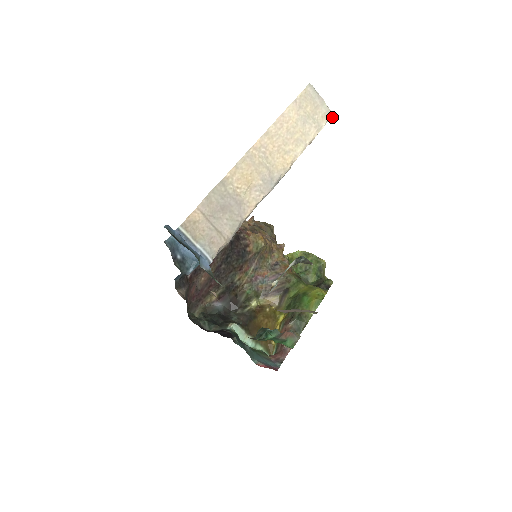
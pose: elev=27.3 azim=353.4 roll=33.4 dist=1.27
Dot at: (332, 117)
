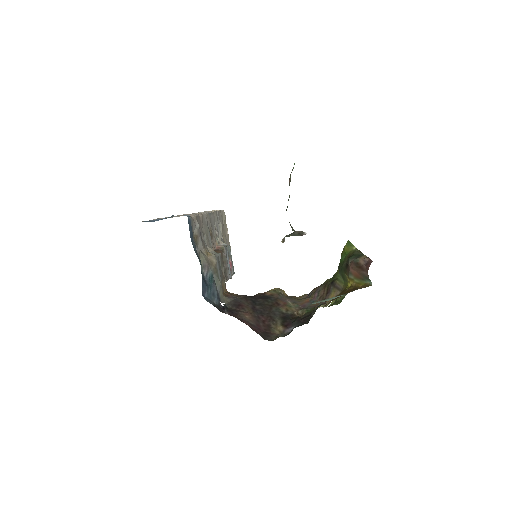
Dot at: (223, 211)
